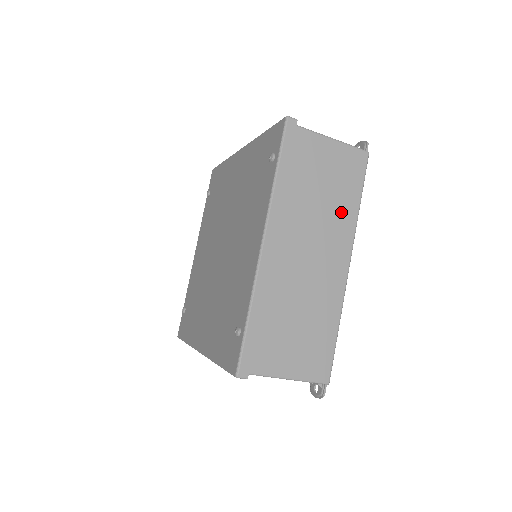
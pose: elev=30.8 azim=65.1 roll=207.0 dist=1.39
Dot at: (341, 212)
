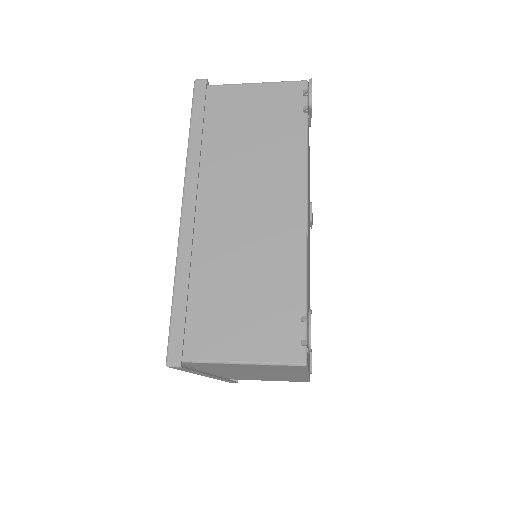
Dot at: (283, 372)
